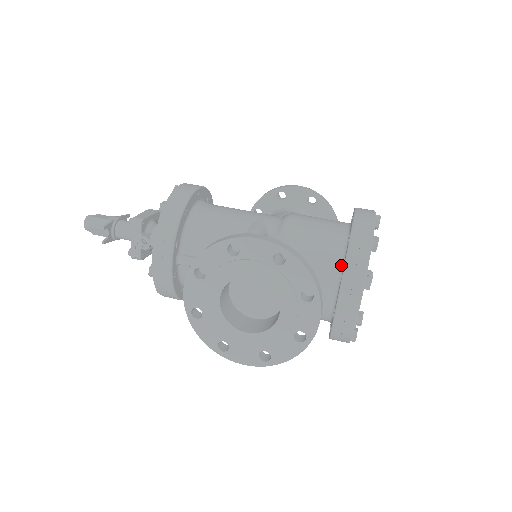
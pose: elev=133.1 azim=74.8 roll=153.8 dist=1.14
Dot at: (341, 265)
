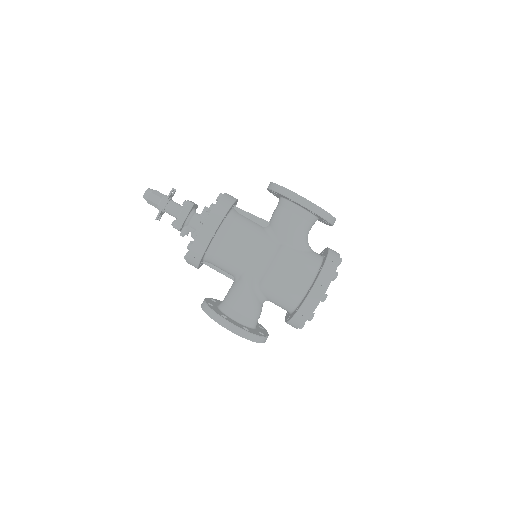
Dot at: (291, 311)
